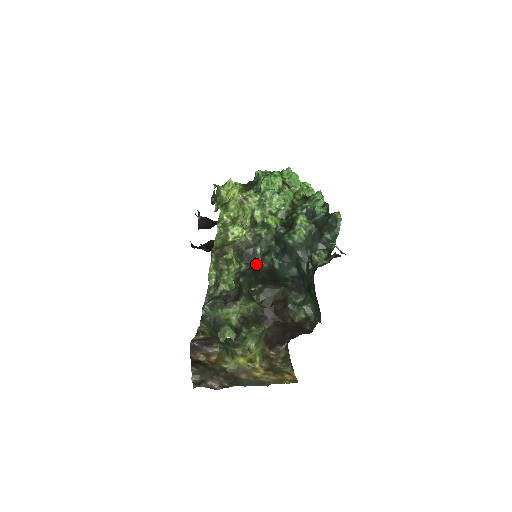
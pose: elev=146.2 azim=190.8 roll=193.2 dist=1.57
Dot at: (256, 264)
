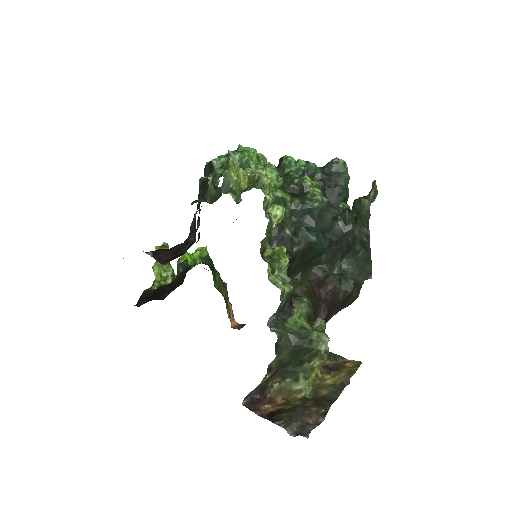
Dot at: (292, 249)
